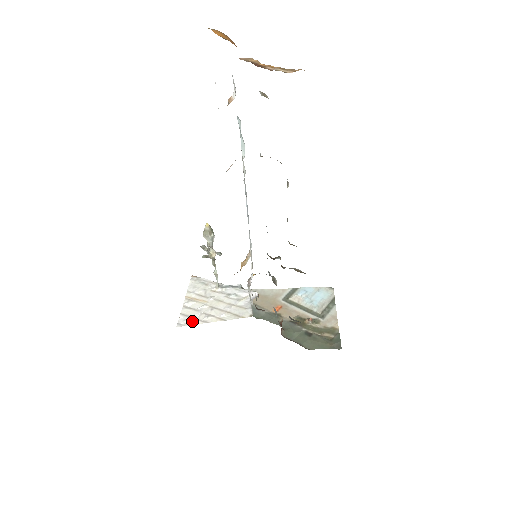
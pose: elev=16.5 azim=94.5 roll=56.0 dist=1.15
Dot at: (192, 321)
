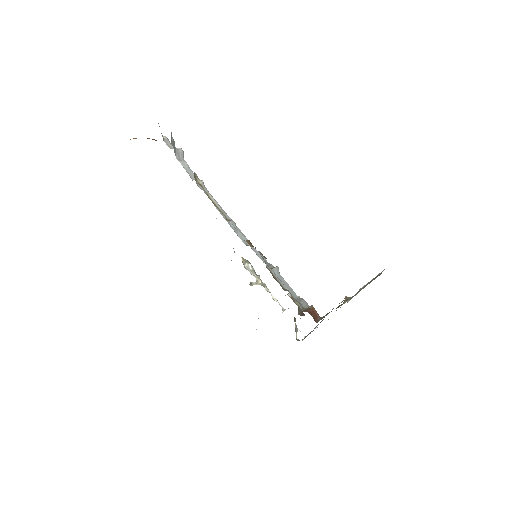
Dot at: occluded
